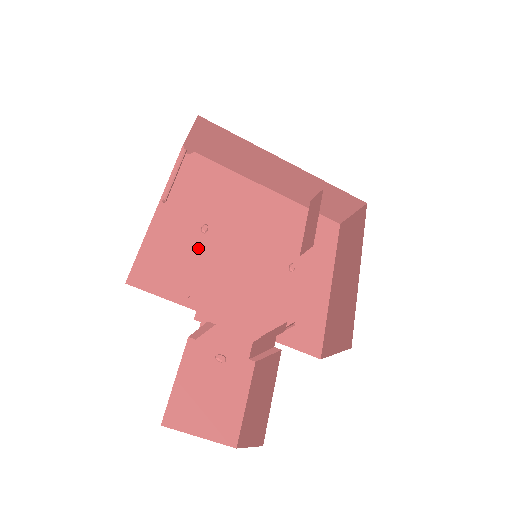
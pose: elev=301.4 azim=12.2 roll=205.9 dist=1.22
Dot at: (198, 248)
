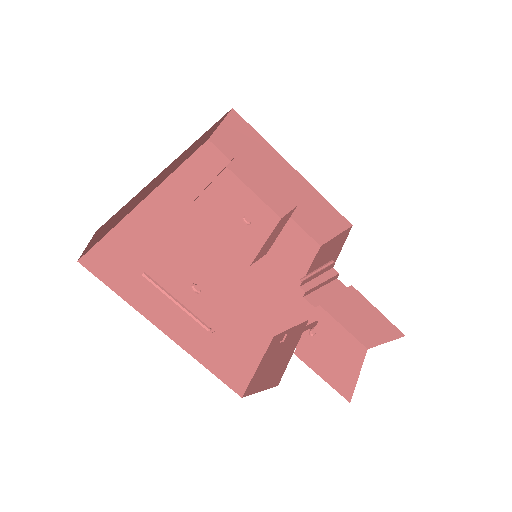
Dot at: (215, 306)
